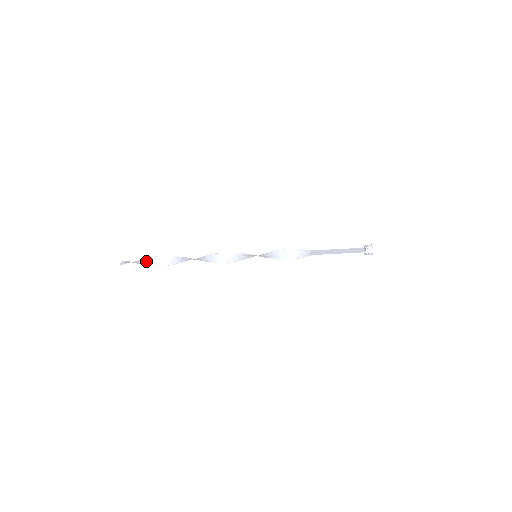
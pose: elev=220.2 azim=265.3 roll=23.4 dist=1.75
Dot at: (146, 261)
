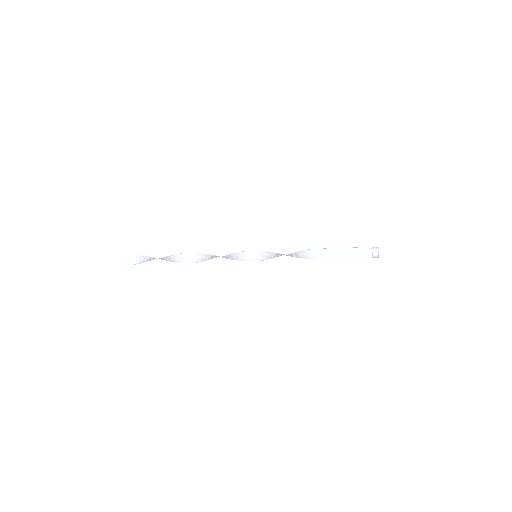
Dot at: (147, 260)
